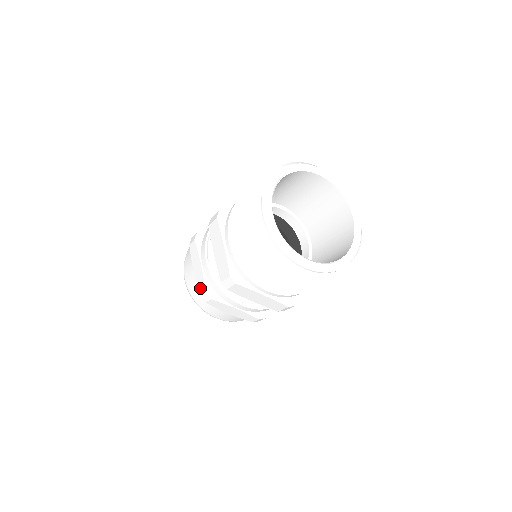
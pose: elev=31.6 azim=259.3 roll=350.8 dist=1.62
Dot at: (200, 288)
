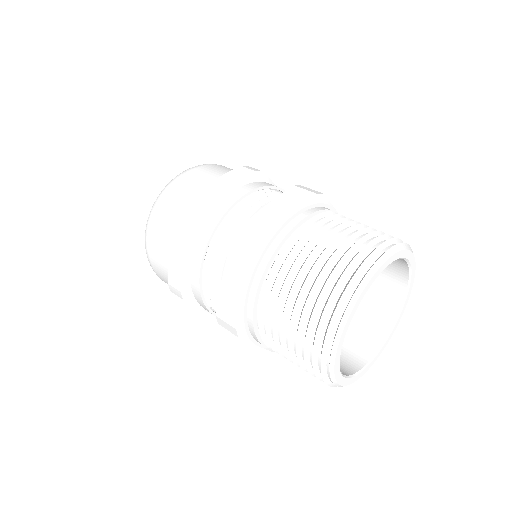
Dot at: (173, 278)
